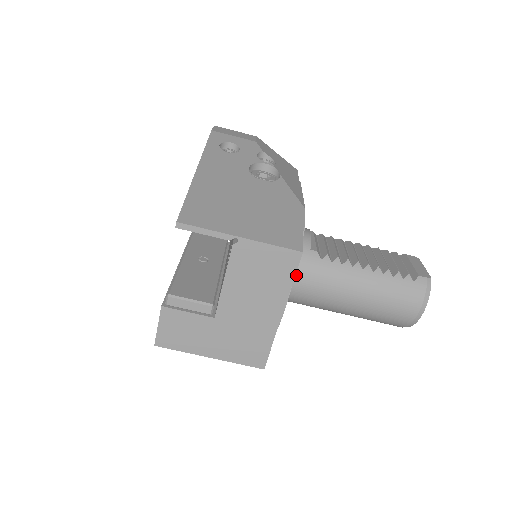
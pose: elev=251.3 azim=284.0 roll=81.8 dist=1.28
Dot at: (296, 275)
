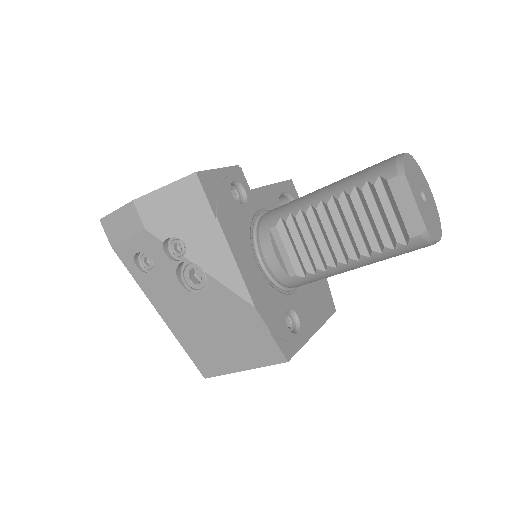
Dot at: occluded
